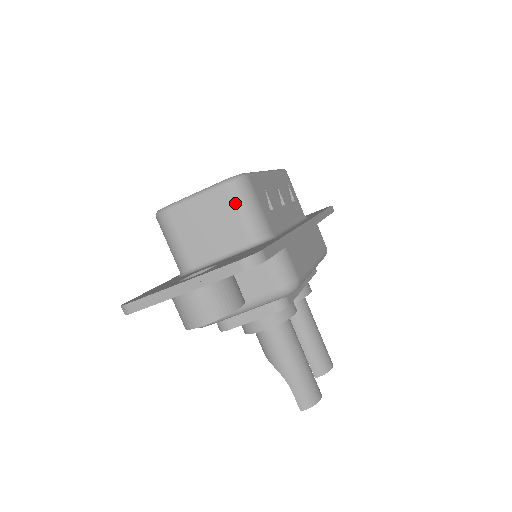
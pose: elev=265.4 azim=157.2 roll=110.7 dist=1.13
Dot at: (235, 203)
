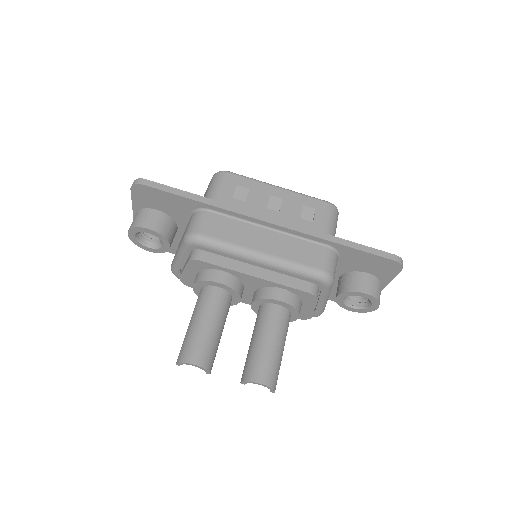
Dot at: (209, 186)
